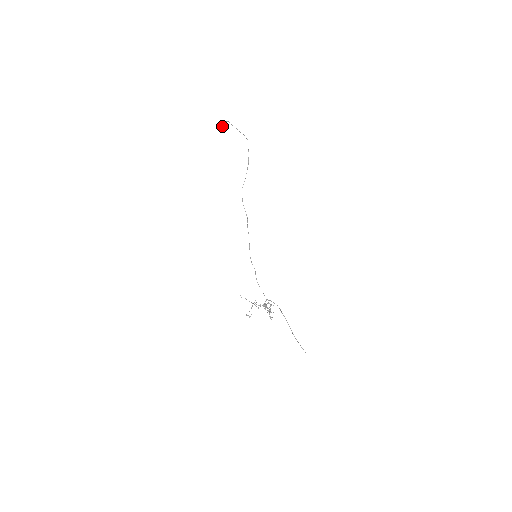
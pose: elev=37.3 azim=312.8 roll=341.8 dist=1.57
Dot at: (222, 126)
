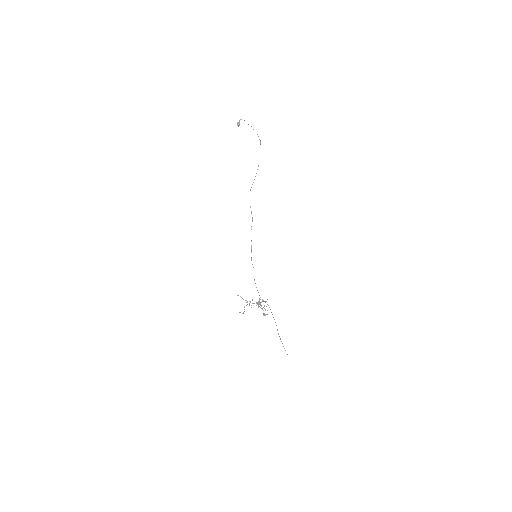
Dot at: (239, 124)
